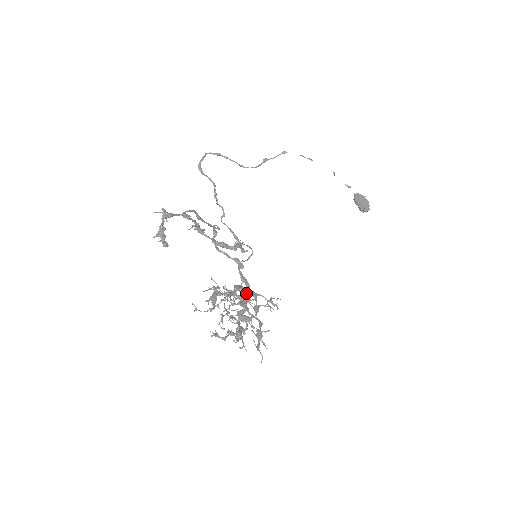
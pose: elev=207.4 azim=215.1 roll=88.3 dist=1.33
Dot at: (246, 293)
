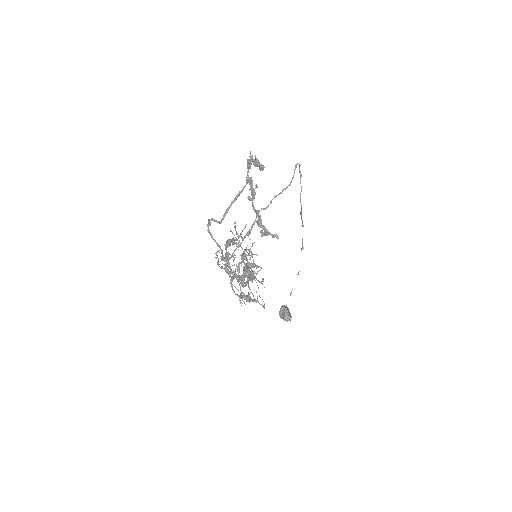
Dot at: (231, 271)
